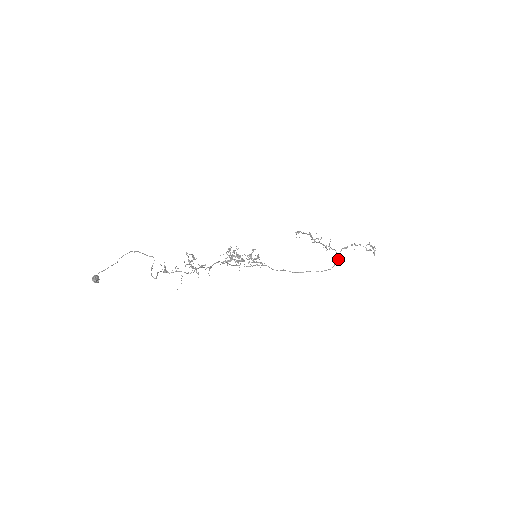
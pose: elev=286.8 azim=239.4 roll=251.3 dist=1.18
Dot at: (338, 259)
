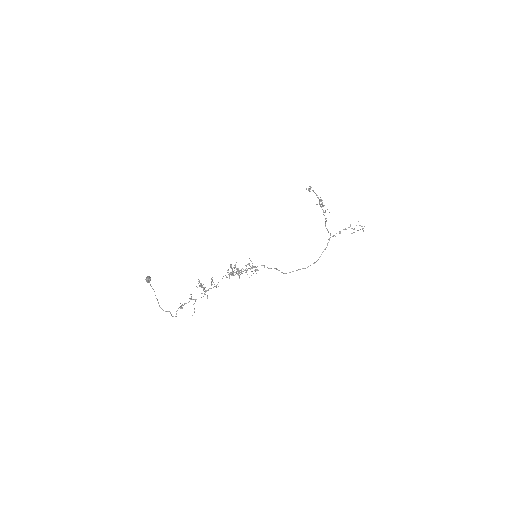
Dot at: (325, 248)
